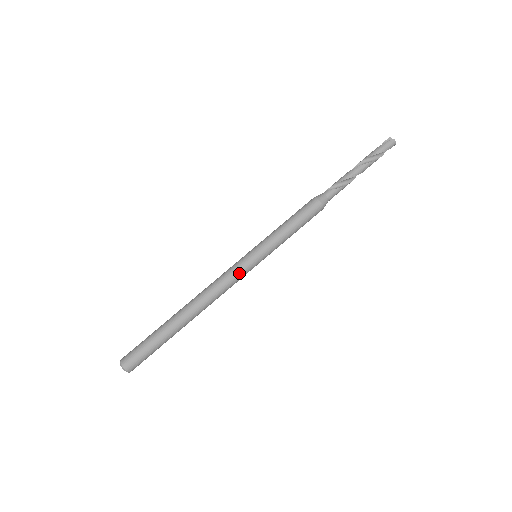
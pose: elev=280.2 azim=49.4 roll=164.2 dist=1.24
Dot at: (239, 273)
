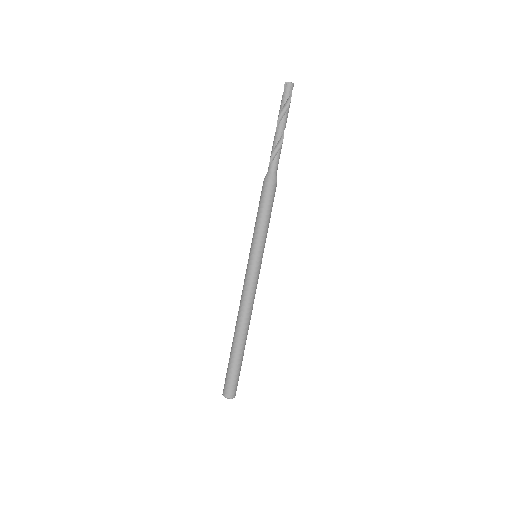
Dot at: (251, 278)
